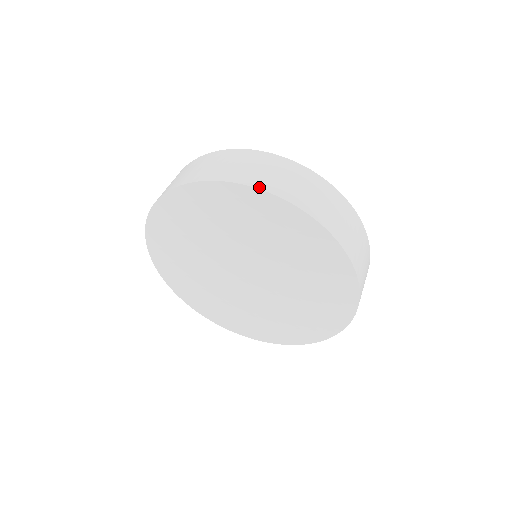
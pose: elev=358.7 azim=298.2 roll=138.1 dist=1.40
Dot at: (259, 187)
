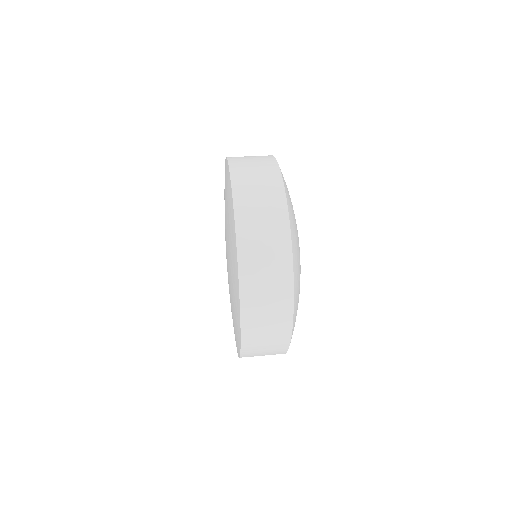
Dot at: (238, 241)
